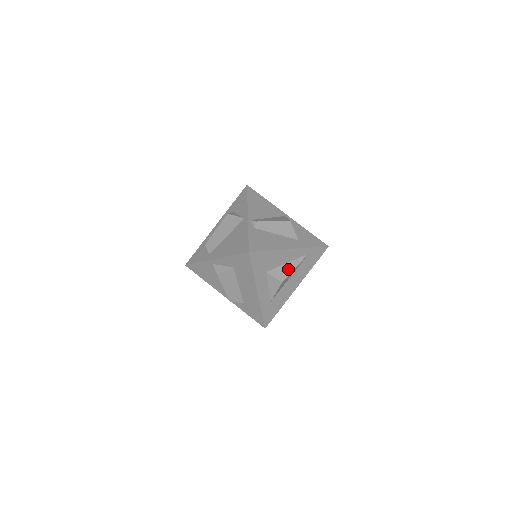
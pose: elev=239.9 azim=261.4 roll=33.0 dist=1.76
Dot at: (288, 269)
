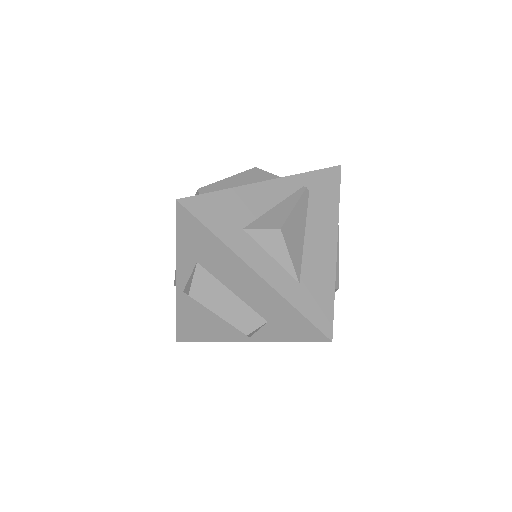
Dot at: (282, 211)
